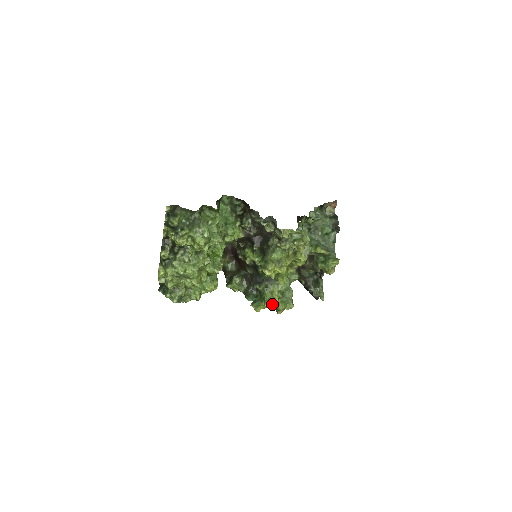
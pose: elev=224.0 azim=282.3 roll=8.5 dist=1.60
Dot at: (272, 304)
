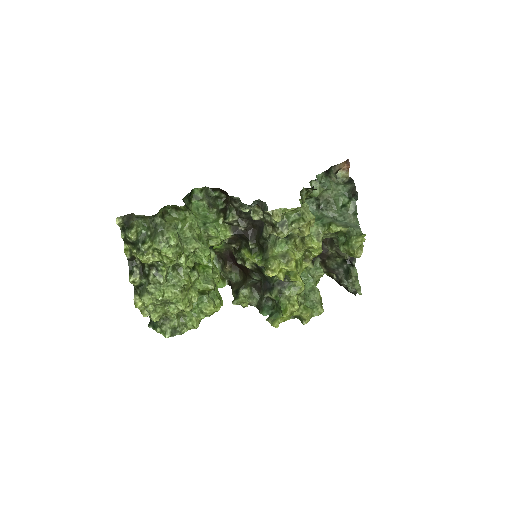
Dot at: (292, 313)
